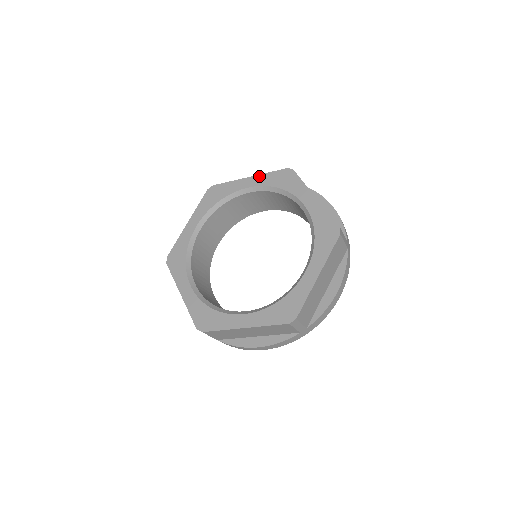
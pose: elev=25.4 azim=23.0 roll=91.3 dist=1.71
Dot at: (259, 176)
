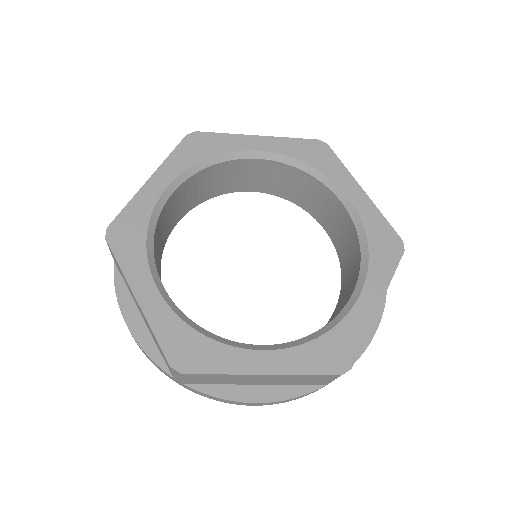
Dot at: (275, 139)
